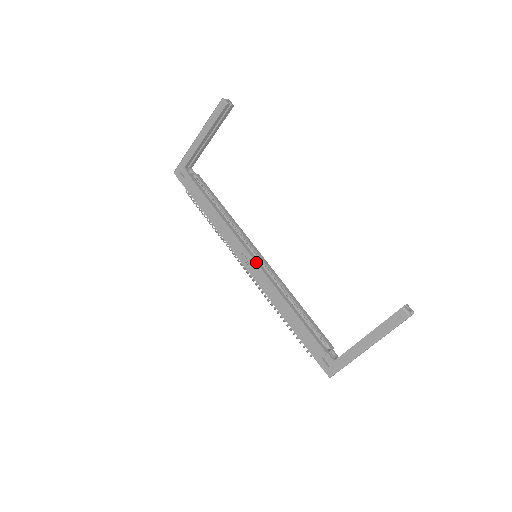
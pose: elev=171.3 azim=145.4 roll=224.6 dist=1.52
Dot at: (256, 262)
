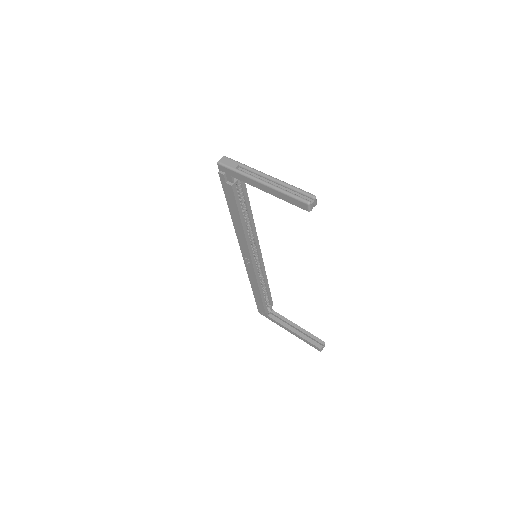
Dot at: (253, 266)
